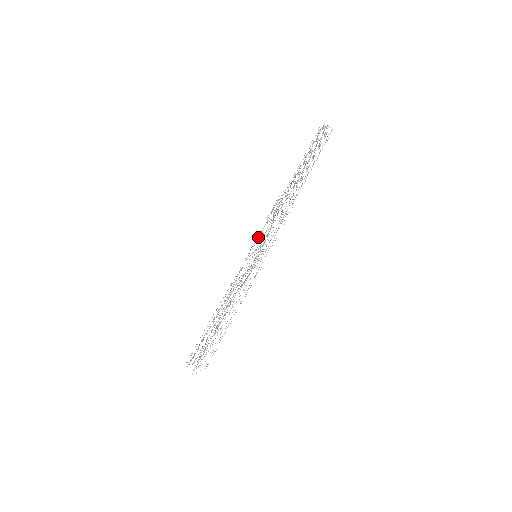
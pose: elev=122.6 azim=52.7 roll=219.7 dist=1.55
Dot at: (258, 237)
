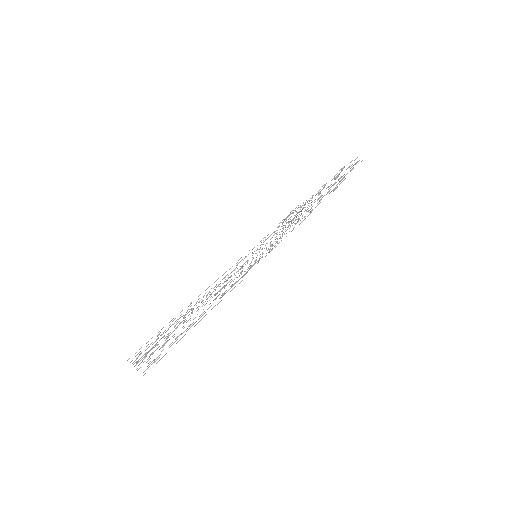
Dot at: (265, 237)
